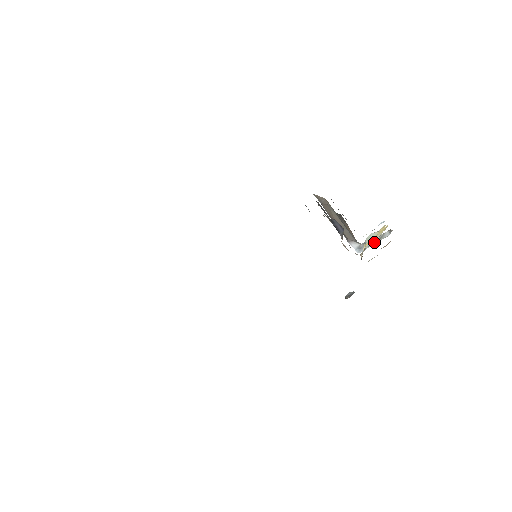
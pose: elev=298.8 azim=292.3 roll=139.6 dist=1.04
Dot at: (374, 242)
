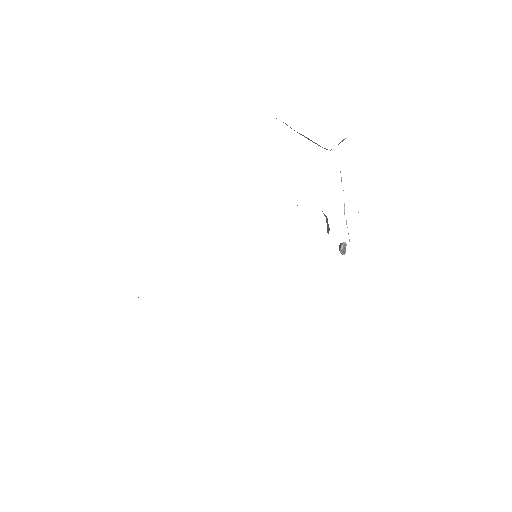
Dot at: occluded
